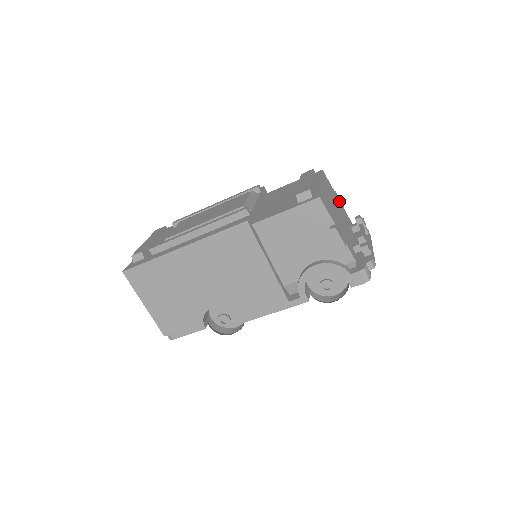
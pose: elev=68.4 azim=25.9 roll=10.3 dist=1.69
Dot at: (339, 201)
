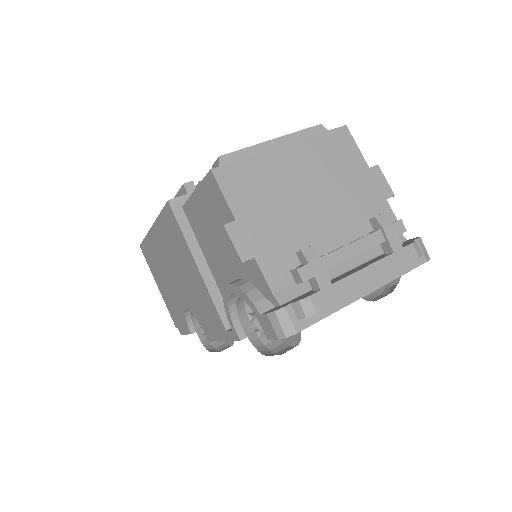
Dot at: (371, 183)
